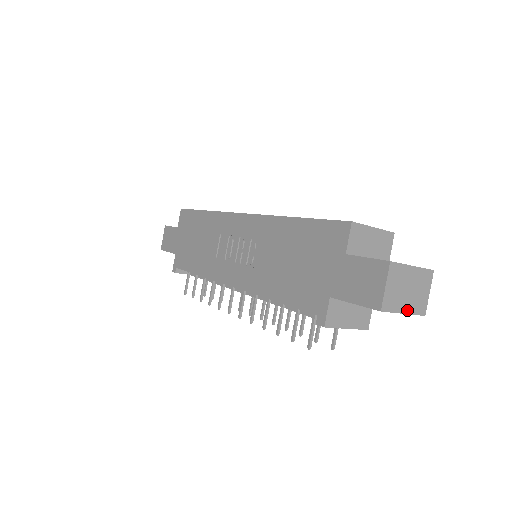
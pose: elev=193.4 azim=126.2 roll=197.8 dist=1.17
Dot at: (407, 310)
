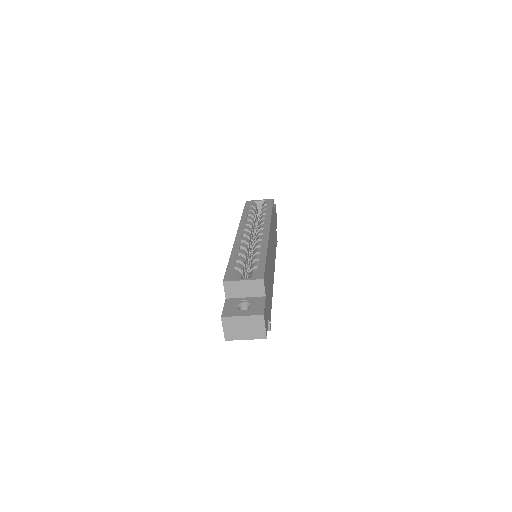
Dot at: (248, 338)
